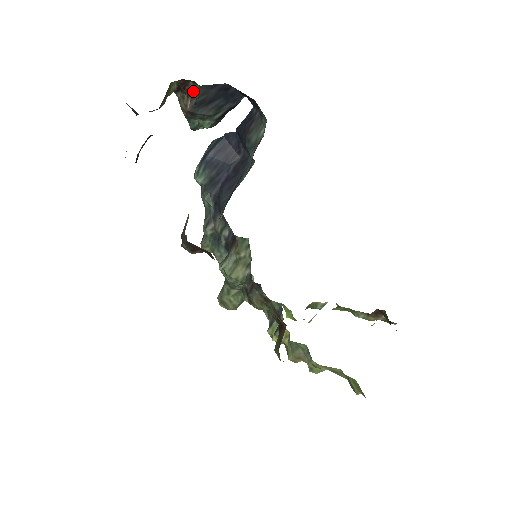
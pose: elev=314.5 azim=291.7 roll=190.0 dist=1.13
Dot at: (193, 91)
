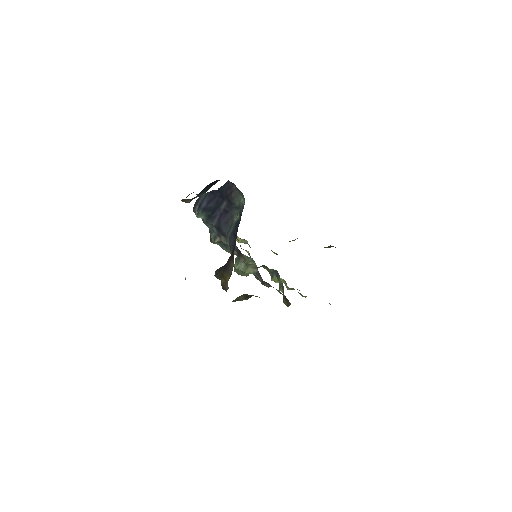
Dot at: occluded
